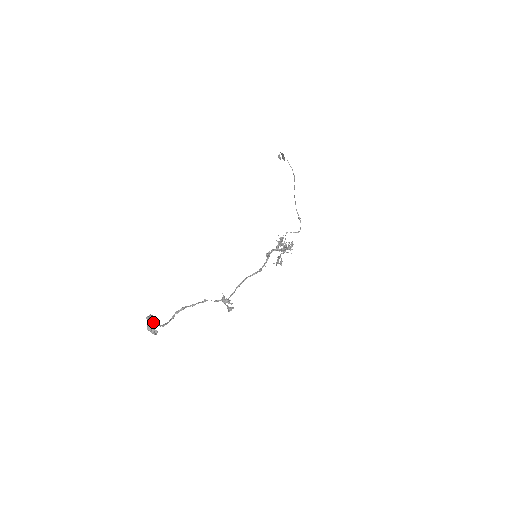
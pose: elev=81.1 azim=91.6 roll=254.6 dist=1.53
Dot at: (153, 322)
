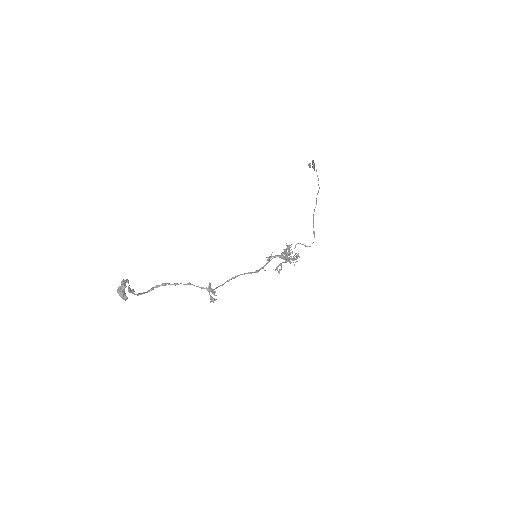
Dot at: (125, 287)
